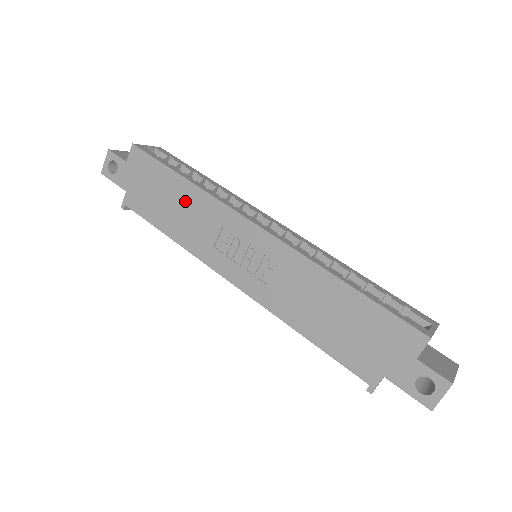
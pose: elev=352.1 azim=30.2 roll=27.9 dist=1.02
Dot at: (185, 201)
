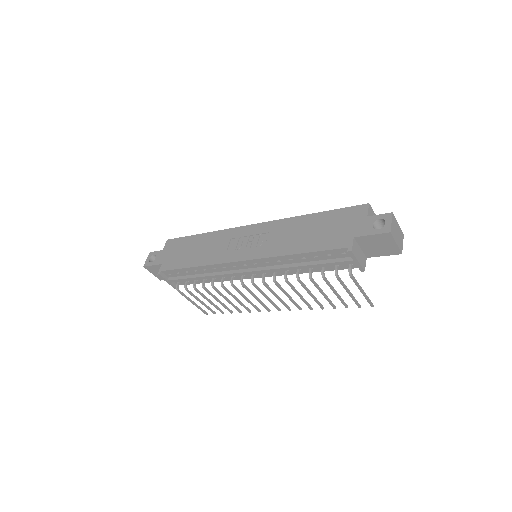
Dot at: (204, 243)
